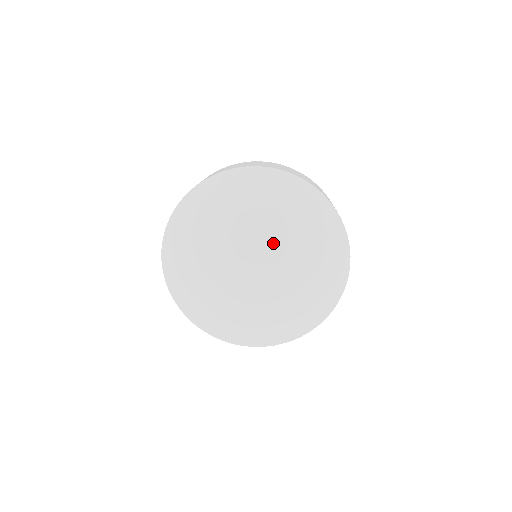
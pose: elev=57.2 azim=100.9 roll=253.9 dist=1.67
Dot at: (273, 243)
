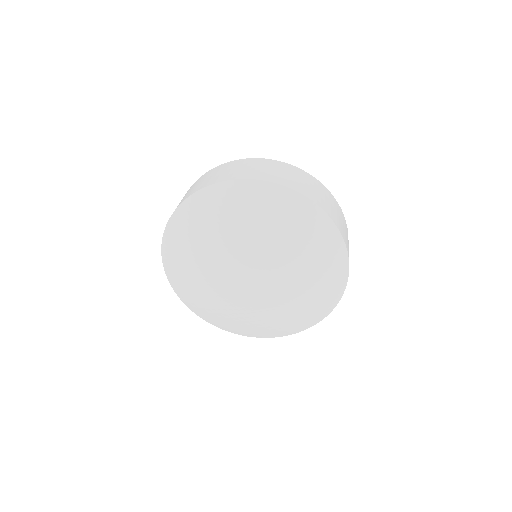
Dot at: (265, 256)
